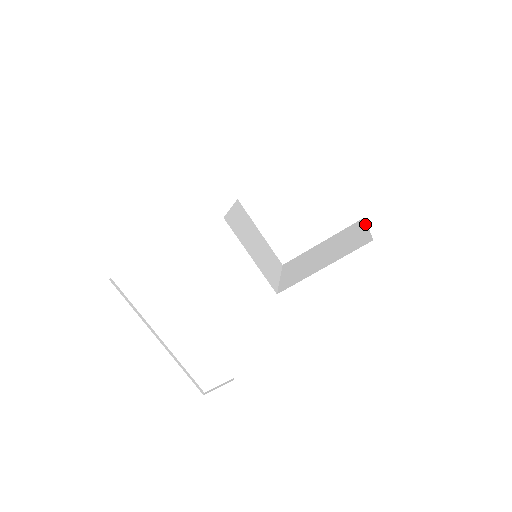
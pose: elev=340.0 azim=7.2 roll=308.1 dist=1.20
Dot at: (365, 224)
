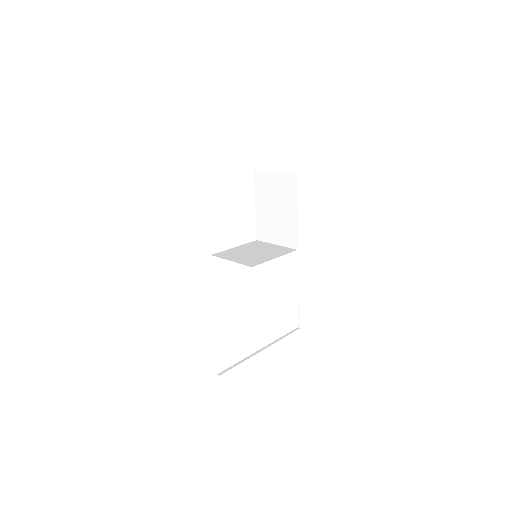
Dot at: (266, 173)
